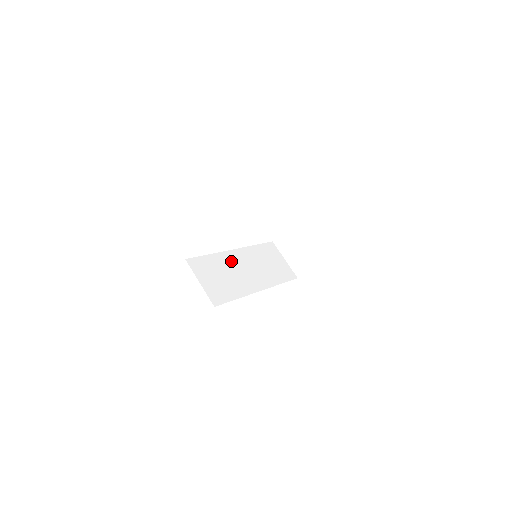
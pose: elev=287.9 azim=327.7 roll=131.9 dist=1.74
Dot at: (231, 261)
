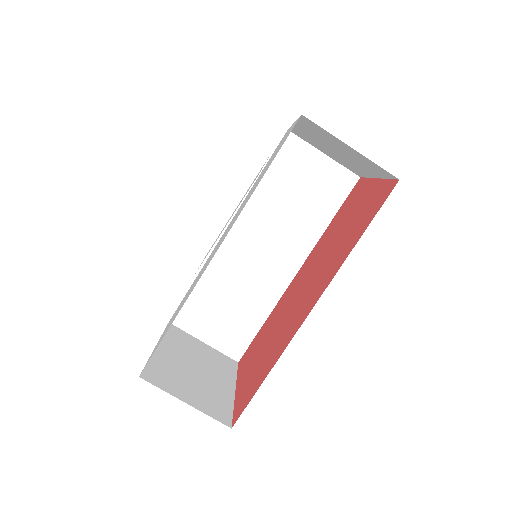
Dot at: (230, 260)
